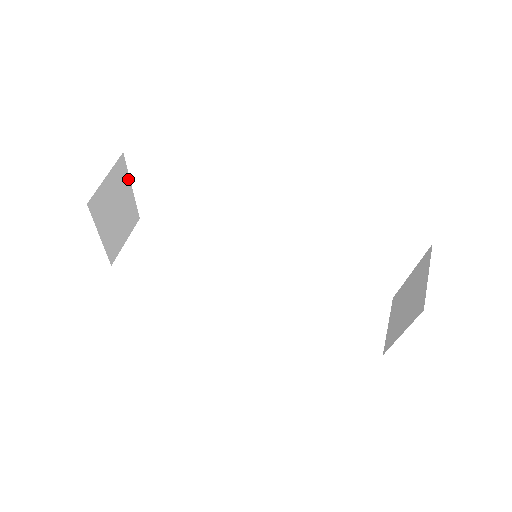
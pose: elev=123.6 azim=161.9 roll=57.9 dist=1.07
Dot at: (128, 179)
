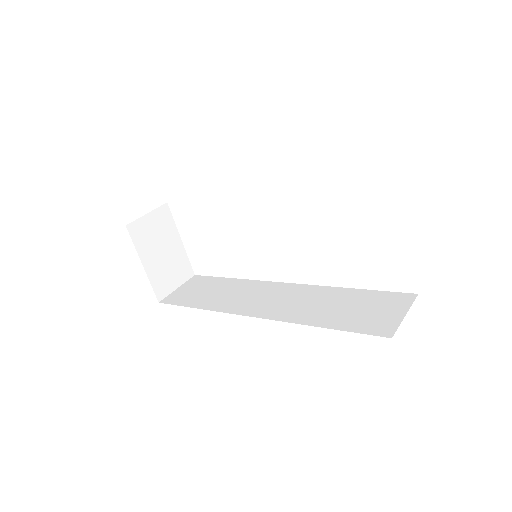
Dot at: (175, 229)
